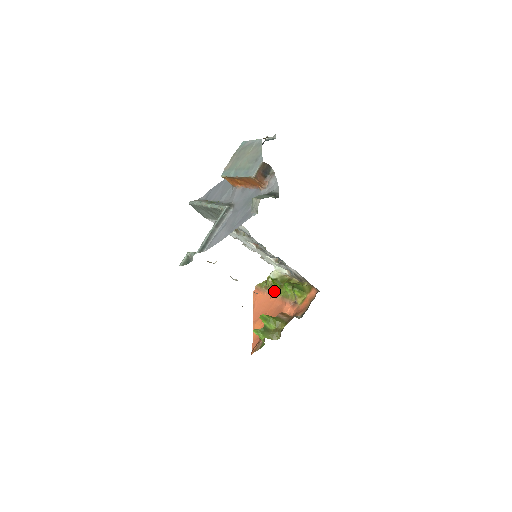
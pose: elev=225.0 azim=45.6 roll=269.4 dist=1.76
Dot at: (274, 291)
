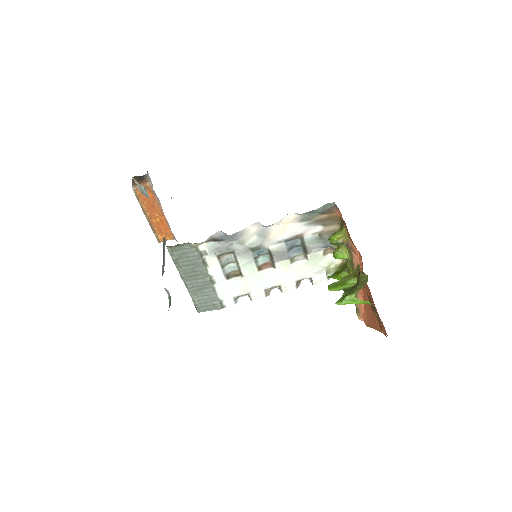
Dot at: occluded
